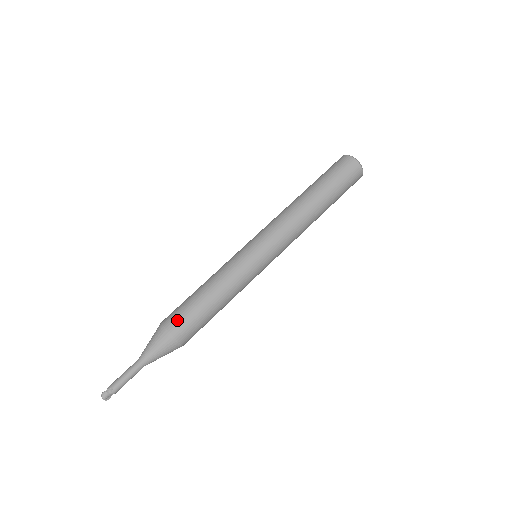
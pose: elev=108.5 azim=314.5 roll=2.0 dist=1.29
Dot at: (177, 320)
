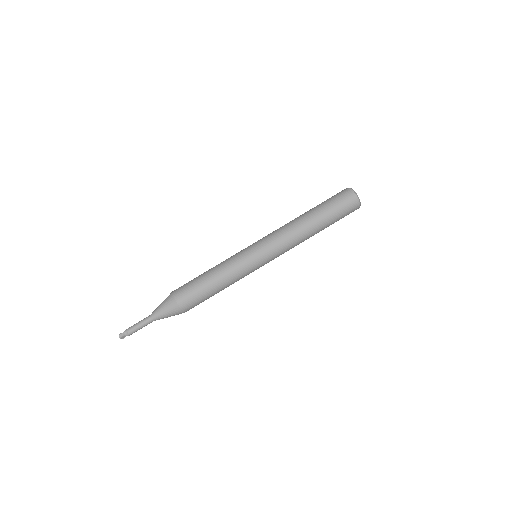
Dot at: (185, 295)
